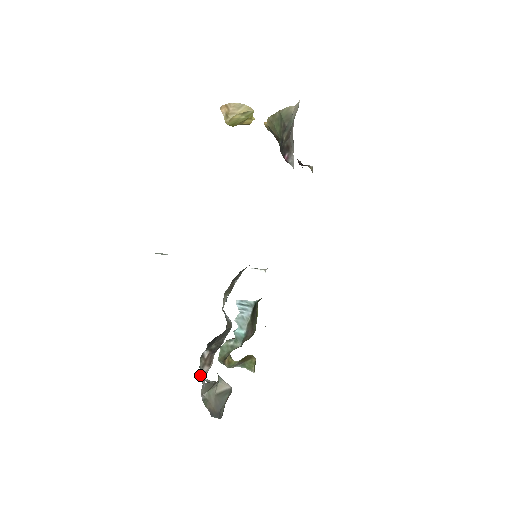
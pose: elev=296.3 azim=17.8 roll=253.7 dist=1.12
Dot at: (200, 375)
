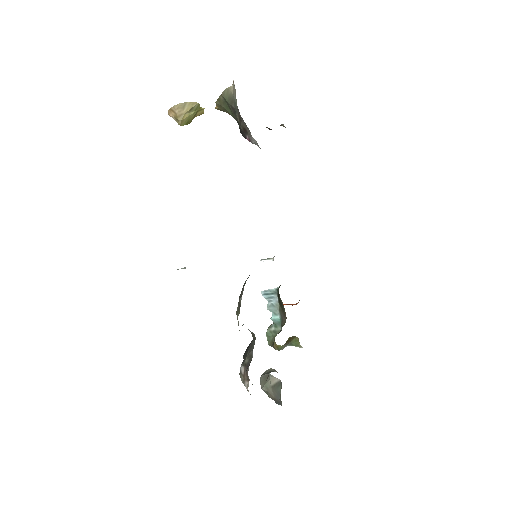
Dot at: occluded
